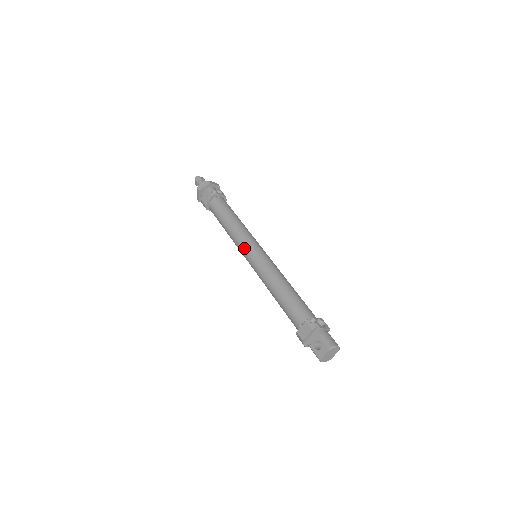
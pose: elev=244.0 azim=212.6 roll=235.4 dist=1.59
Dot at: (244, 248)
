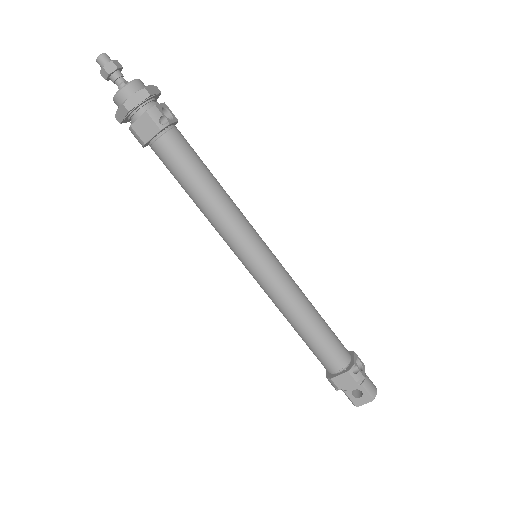
Dot at: (242, 250)
